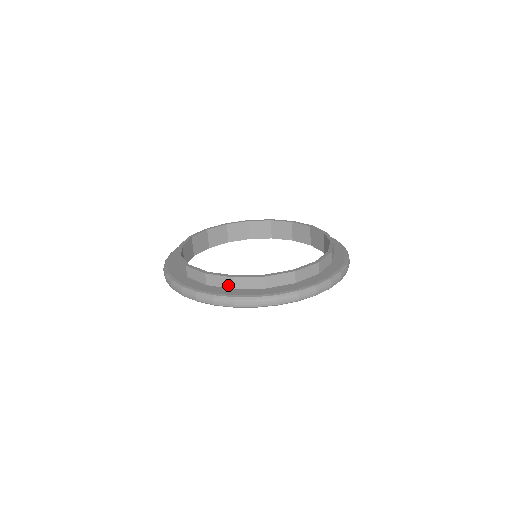
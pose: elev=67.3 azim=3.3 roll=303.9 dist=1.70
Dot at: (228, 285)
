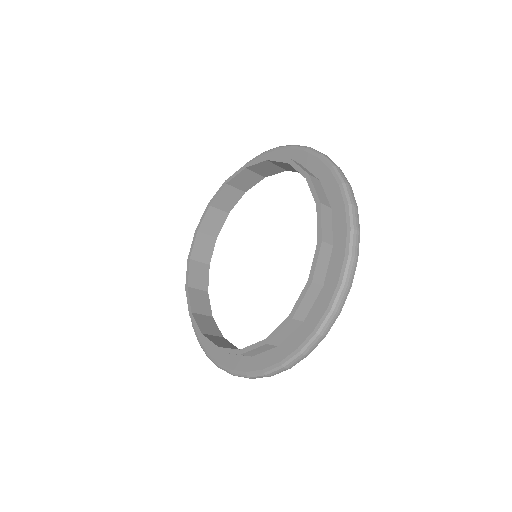
Dot at: occluded
